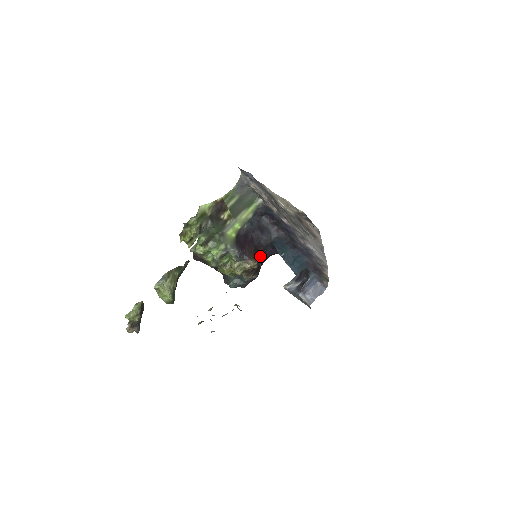
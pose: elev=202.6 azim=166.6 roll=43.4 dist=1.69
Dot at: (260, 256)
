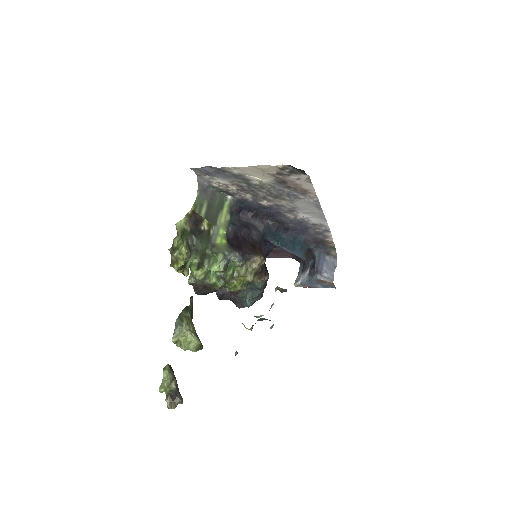
Dot at: (261, 251)
